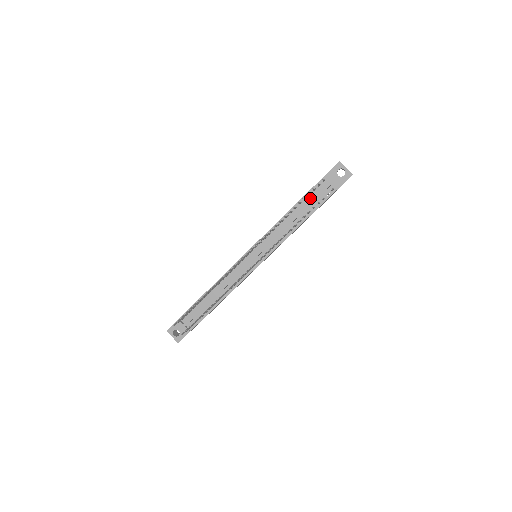
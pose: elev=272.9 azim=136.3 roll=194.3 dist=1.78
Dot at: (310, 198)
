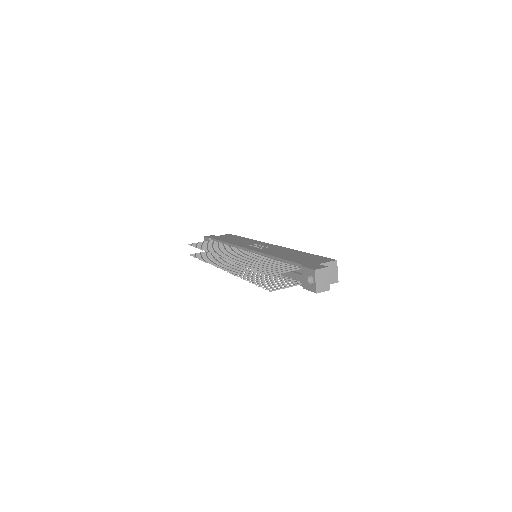
Dot at: occluded
